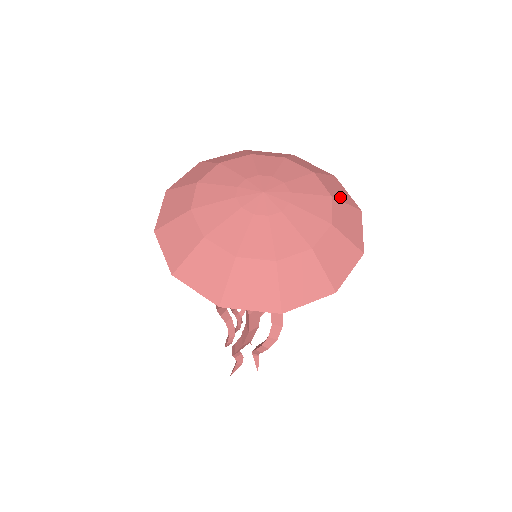
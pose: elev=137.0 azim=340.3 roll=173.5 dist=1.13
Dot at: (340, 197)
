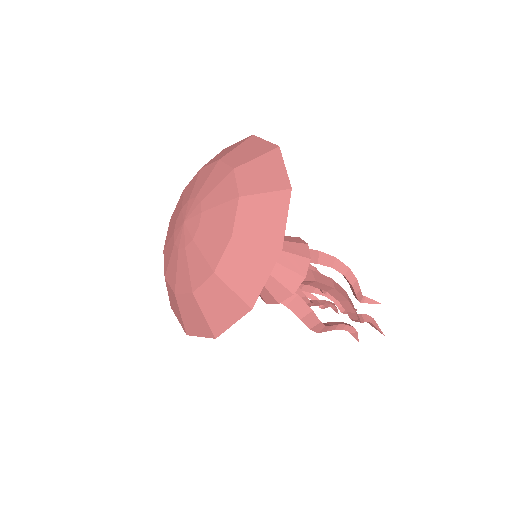
Dot at: (258, 187)
